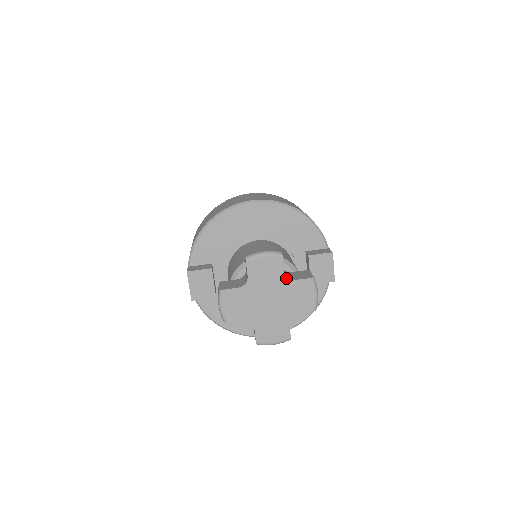
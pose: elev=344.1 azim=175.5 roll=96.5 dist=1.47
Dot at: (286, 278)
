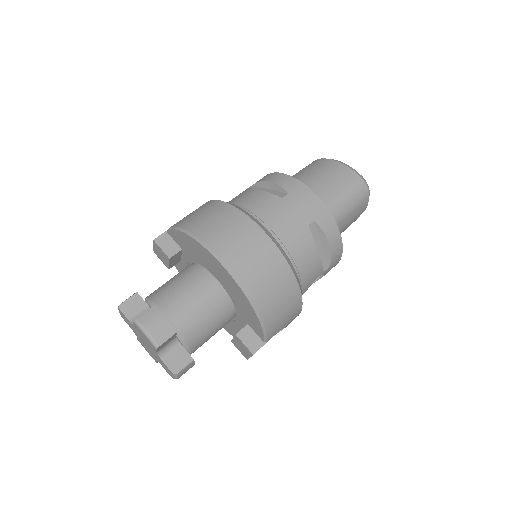
Dot at: (157, 354)
